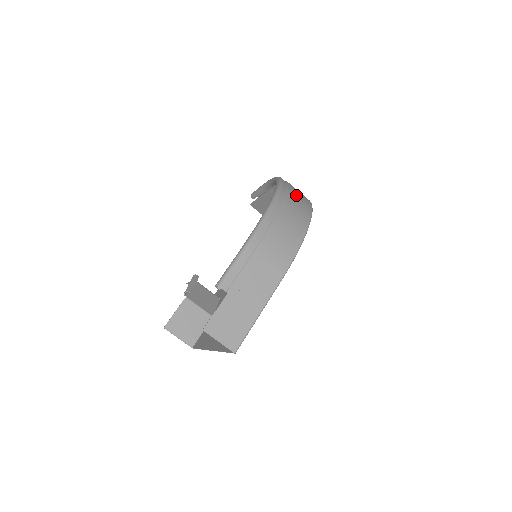
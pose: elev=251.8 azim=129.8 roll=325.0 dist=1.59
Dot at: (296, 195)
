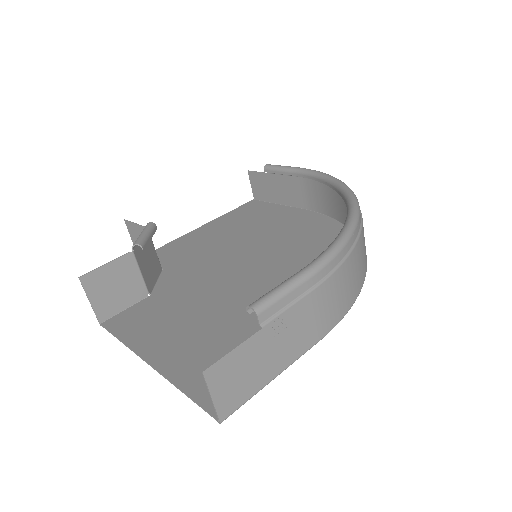
Dot at: occluded
